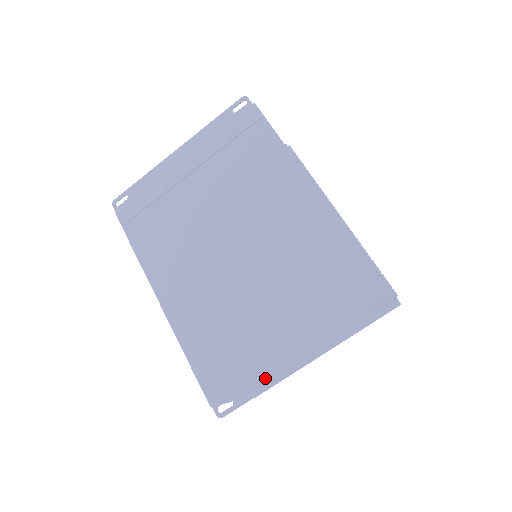
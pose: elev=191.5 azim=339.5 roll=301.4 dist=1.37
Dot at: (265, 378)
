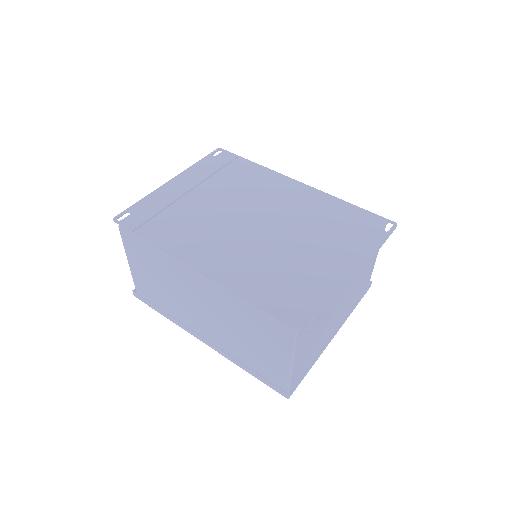
Dot at: (335, 291)
